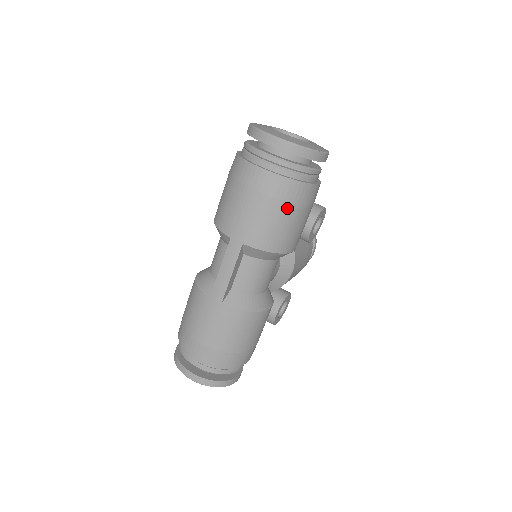
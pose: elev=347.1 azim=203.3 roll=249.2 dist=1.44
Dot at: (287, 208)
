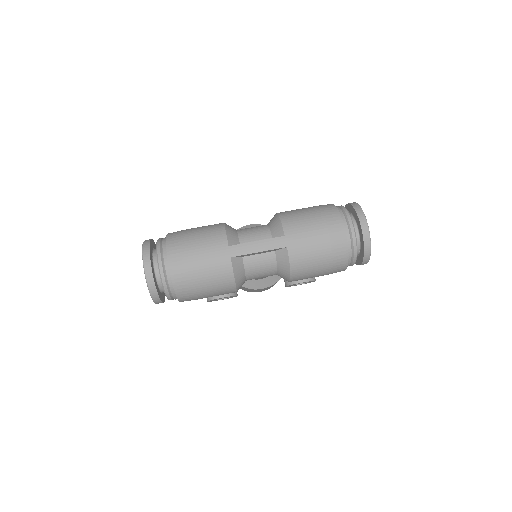
Dot at: (327, 261)
